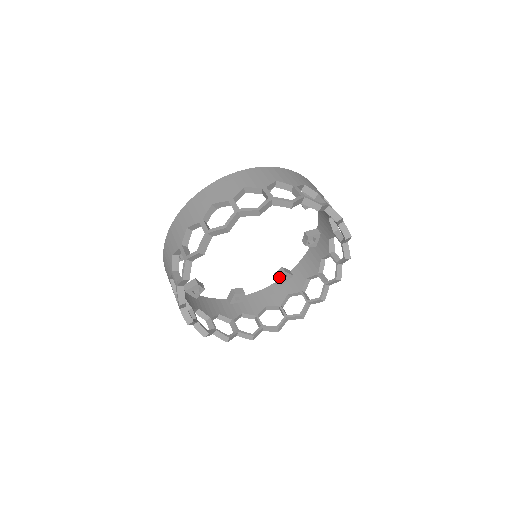
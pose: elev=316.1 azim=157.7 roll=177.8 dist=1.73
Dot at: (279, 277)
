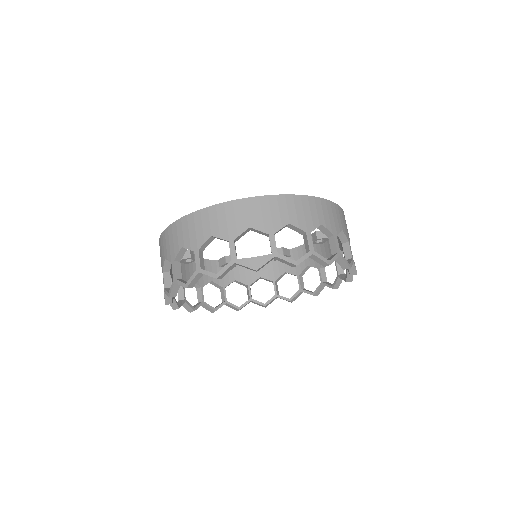
Dot at: (313, 242)
